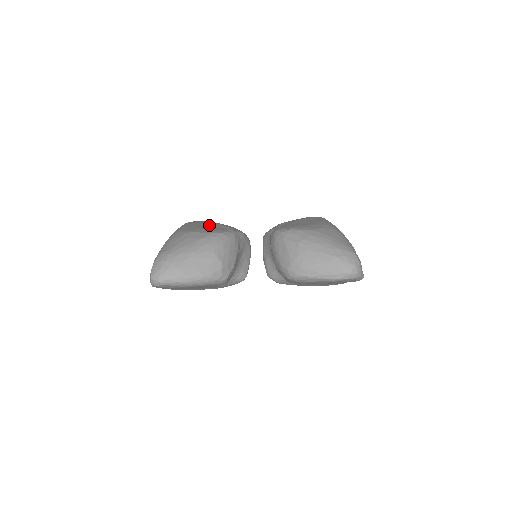
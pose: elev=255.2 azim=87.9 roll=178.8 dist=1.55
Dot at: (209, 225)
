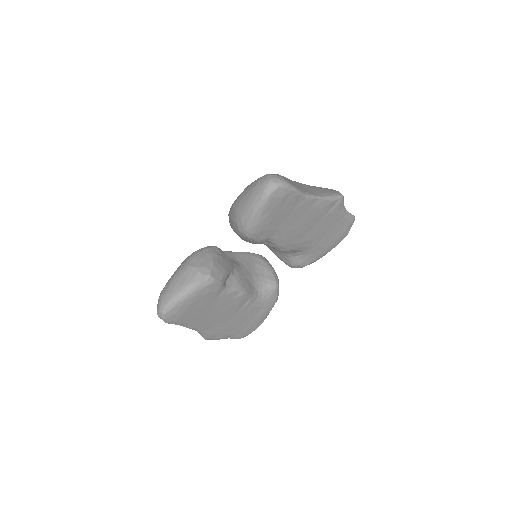
Dot at: occluded
